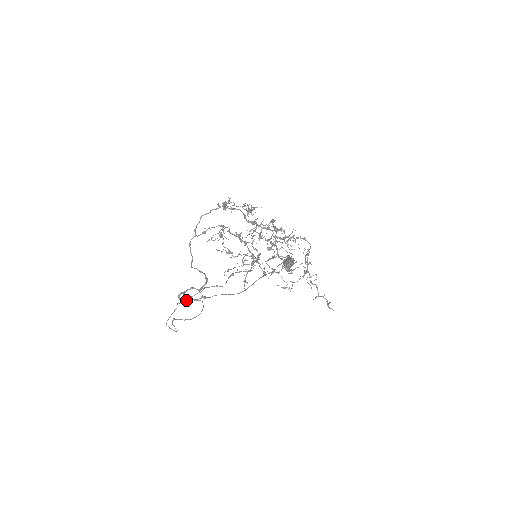
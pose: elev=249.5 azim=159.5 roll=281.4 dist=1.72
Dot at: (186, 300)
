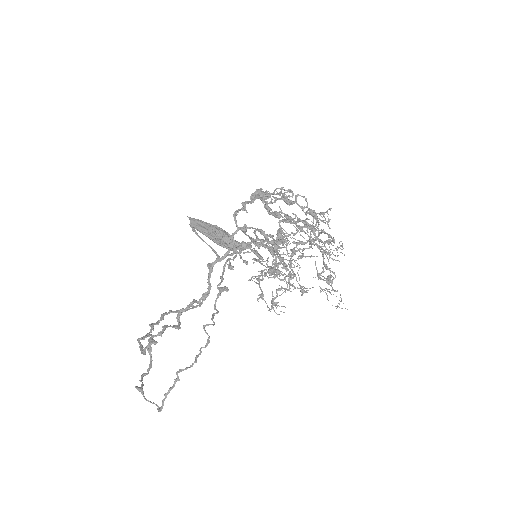
Dot at: (143, 347)
